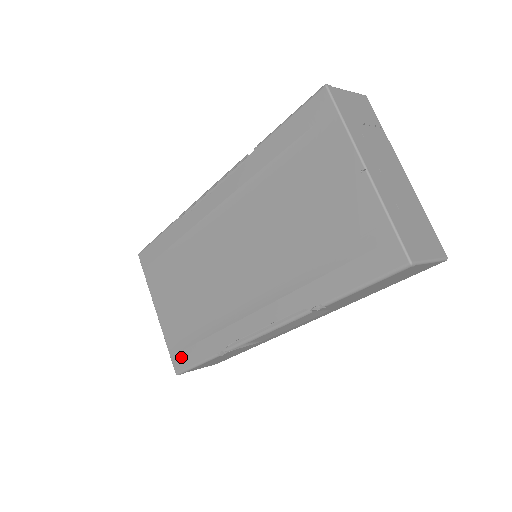
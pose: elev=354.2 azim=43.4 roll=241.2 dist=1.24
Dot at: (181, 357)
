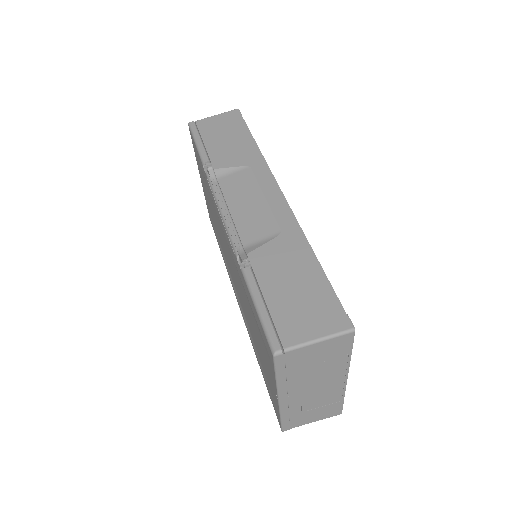
Dot at: occluded
